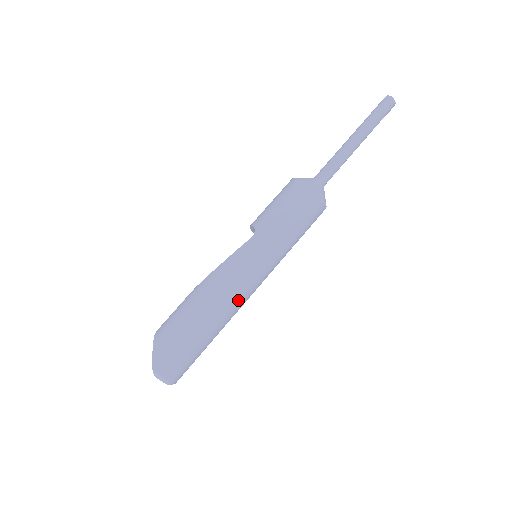
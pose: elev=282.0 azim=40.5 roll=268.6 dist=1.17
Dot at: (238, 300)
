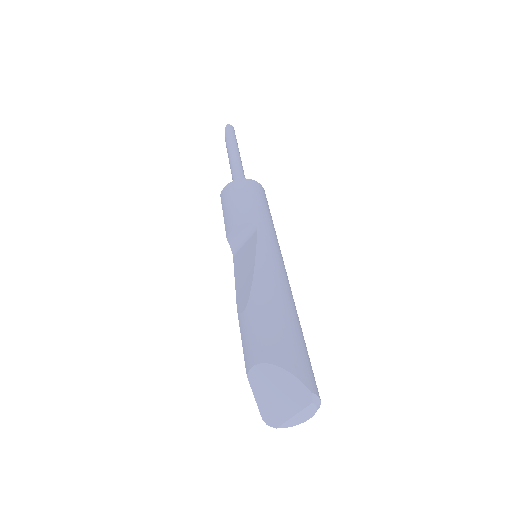
Dot at: occluded
